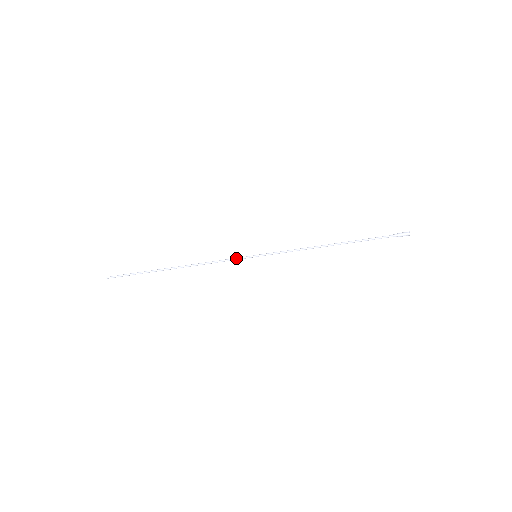
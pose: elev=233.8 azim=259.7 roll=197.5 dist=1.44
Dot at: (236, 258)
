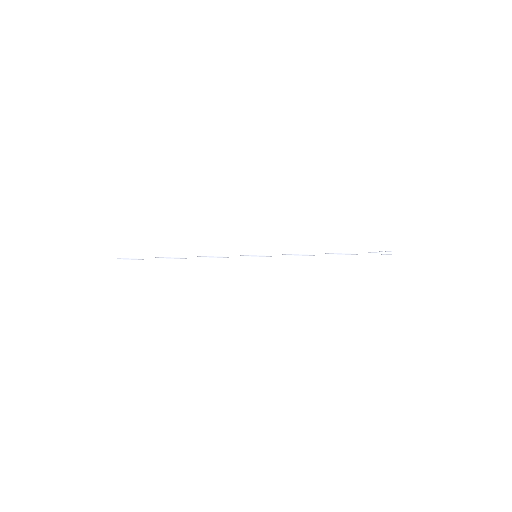
Dot at: (238, 256)
